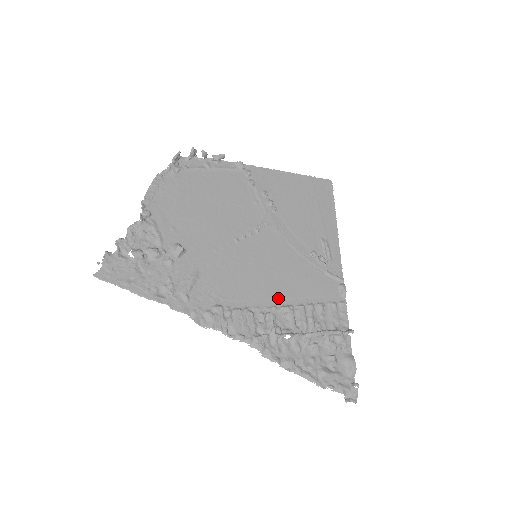
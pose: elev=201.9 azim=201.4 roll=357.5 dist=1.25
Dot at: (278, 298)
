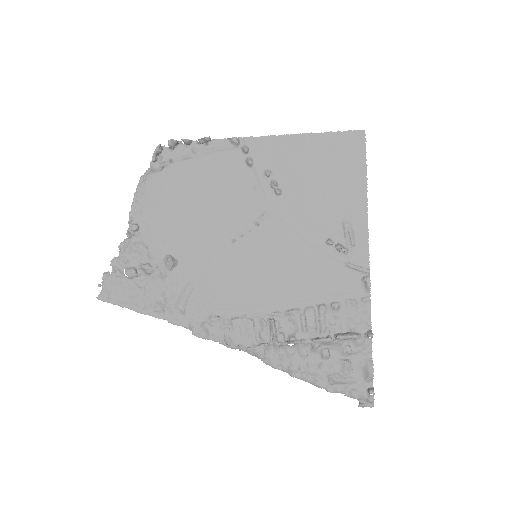
Dot at: (282, 301)
